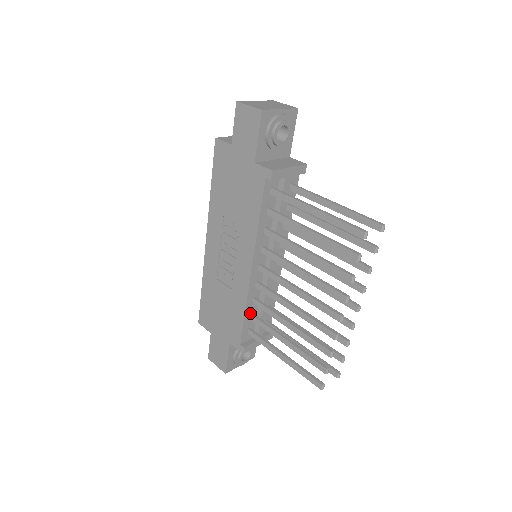
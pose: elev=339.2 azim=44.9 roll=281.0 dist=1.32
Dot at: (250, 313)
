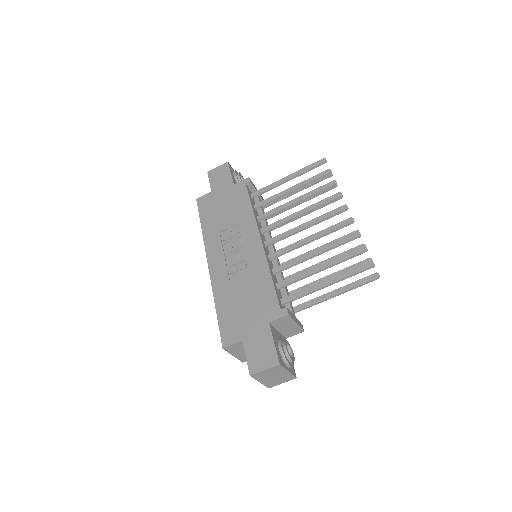
Dot at: (275, 283)
